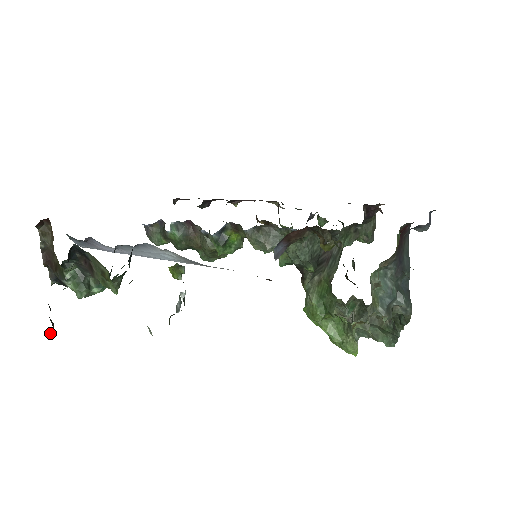
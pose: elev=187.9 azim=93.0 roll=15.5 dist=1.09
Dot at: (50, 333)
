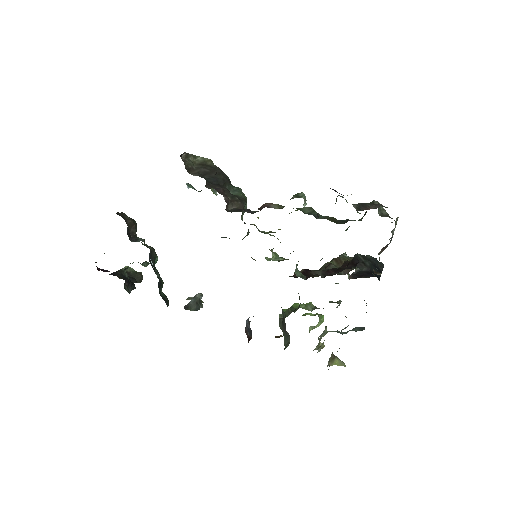
Dot at: occluded
